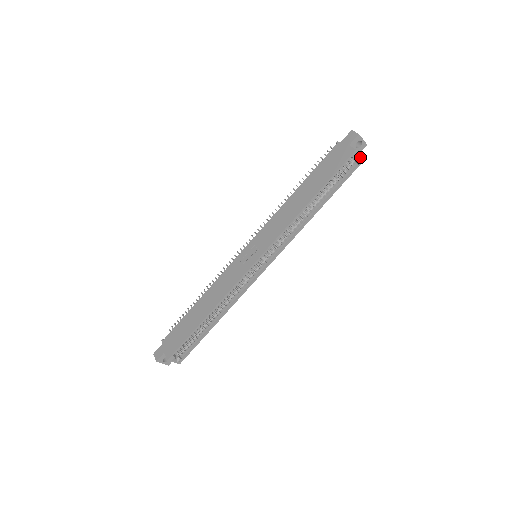
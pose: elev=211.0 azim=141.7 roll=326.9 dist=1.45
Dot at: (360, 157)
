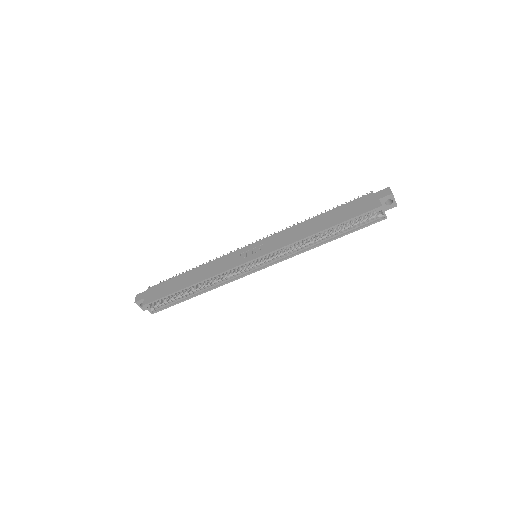
Dot at: (384, 214)
